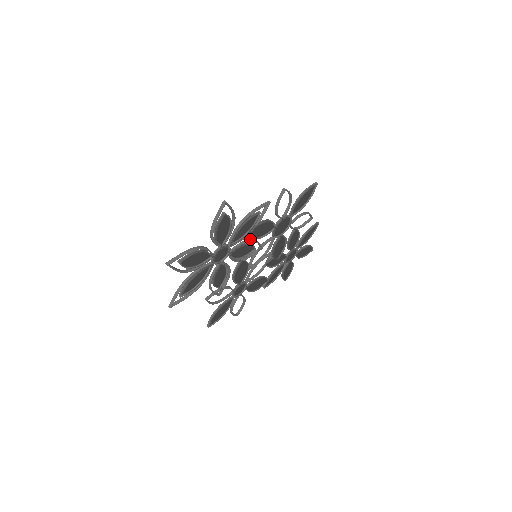
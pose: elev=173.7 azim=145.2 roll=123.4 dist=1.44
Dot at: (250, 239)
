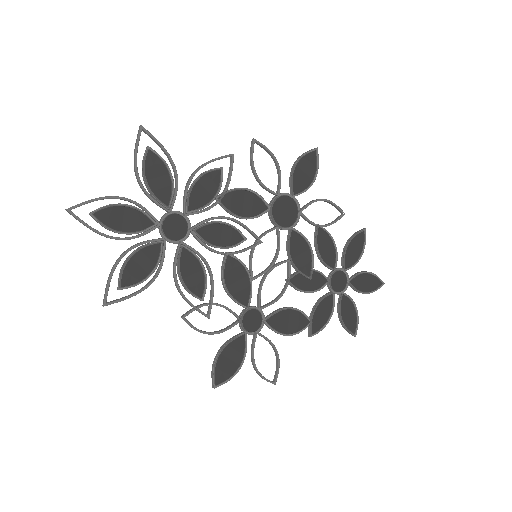
Dot at: (227, 217)
